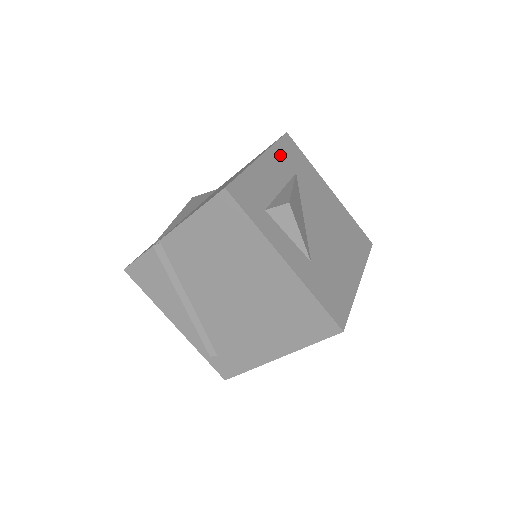
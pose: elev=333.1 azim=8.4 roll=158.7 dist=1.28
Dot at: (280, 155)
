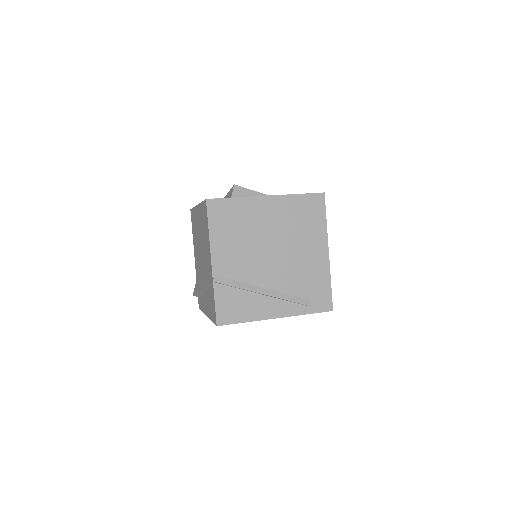
Dot at: occluded
